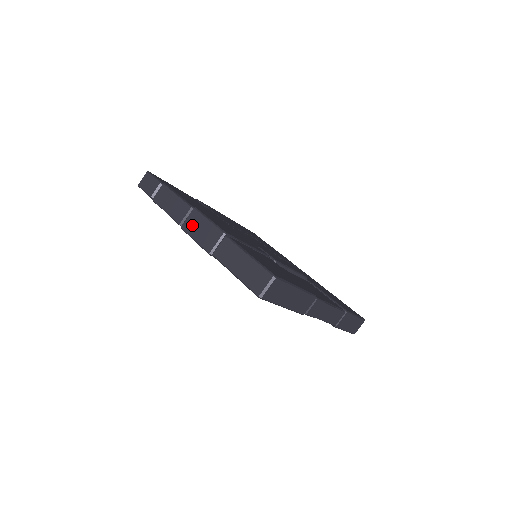
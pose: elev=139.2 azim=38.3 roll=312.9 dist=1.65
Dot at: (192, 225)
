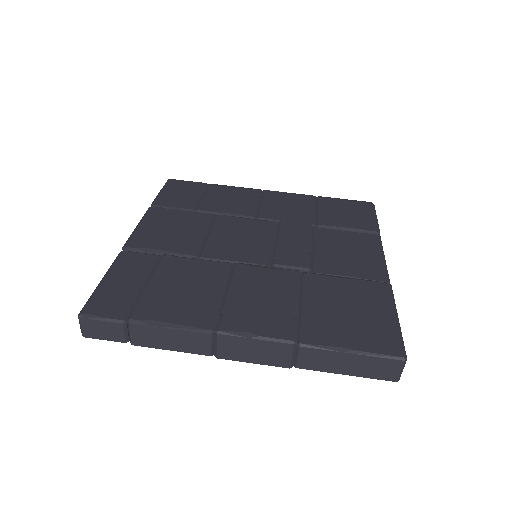
Dot at: (234, 352)
